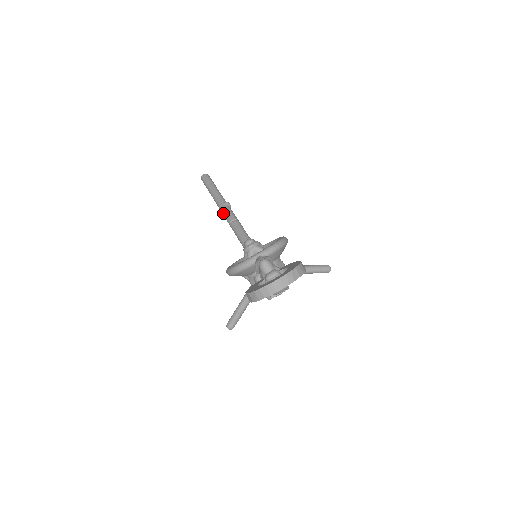
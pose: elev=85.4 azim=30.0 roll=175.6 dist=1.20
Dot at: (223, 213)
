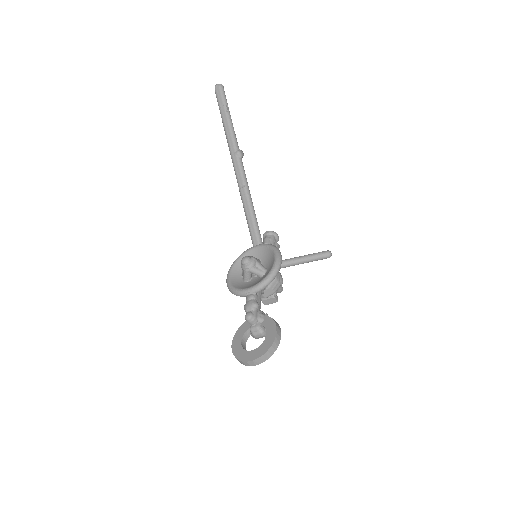
Dot at: occluded
